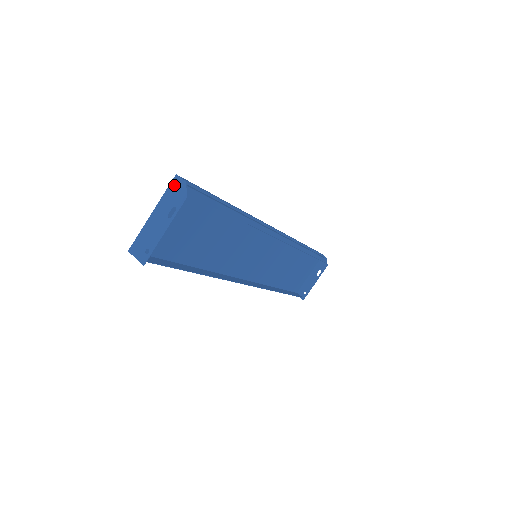
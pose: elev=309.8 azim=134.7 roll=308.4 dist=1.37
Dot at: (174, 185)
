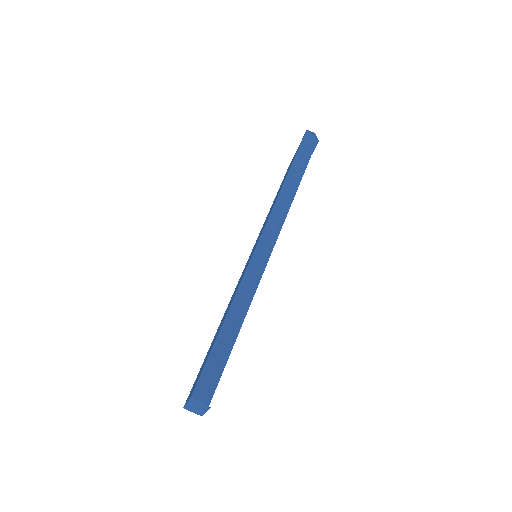
Dot at: (194, 401)
